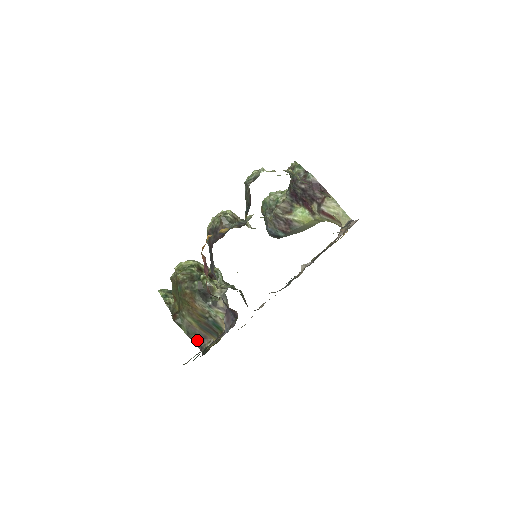
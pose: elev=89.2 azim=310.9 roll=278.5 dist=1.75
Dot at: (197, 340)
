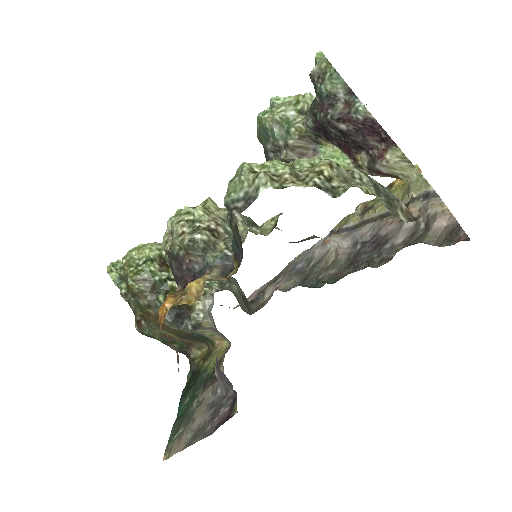
Dot at: (179, 348)
